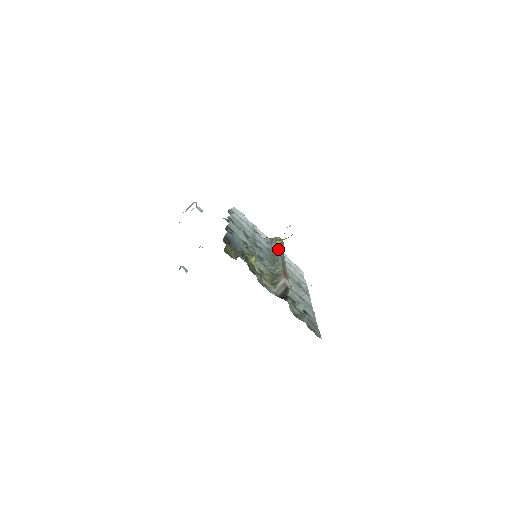
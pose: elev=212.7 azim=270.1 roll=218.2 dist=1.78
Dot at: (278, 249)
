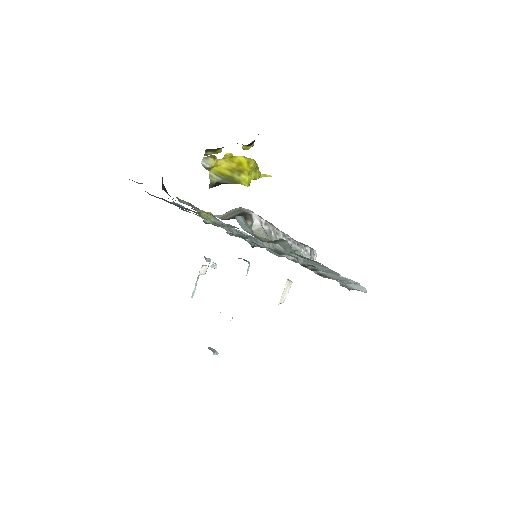
Dot at: occluded
